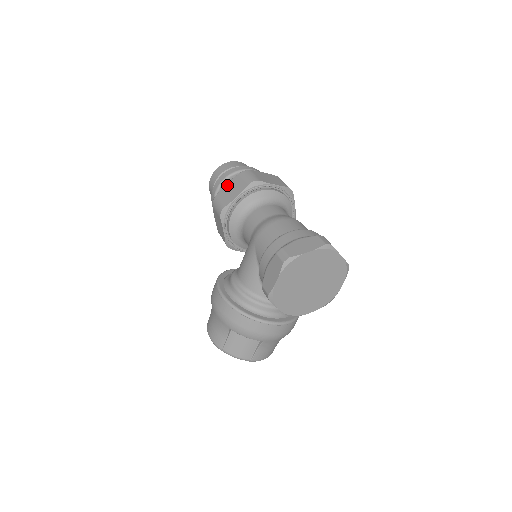
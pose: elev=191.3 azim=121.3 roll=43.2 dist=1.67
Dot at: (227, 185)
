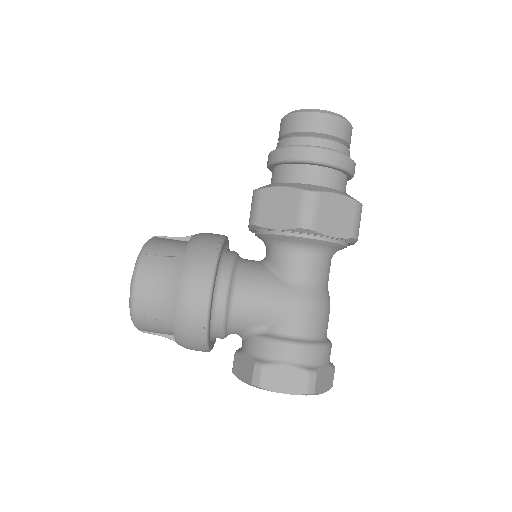
Dot at: (338, 198)
